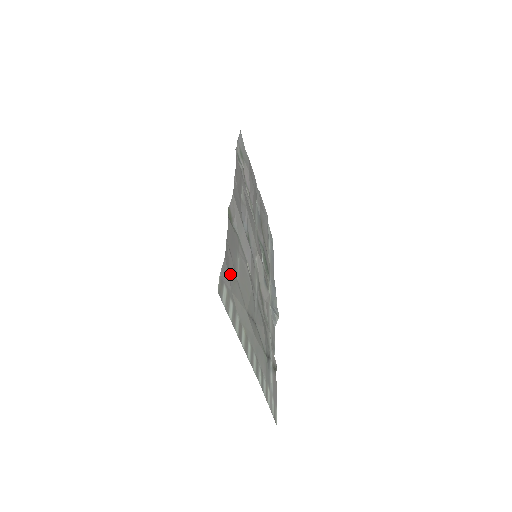
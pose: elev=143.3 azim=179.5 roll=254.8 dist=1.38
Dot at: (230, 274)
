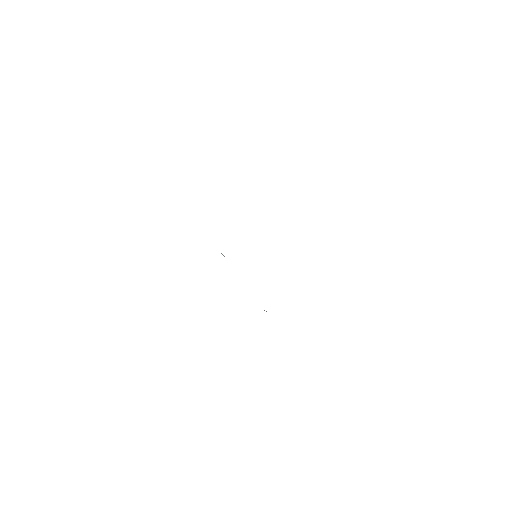
Dot at: occluded
